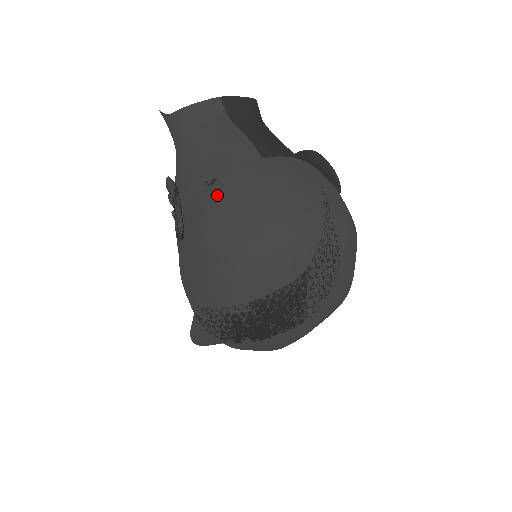
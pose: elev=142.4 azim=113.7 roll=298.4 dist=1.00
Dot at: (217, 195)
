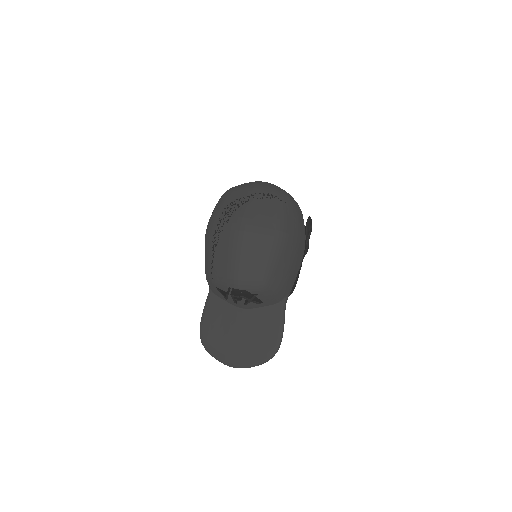
Dot at: occluded
